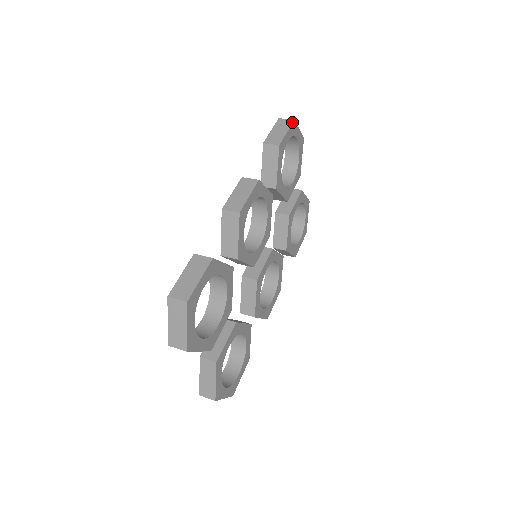
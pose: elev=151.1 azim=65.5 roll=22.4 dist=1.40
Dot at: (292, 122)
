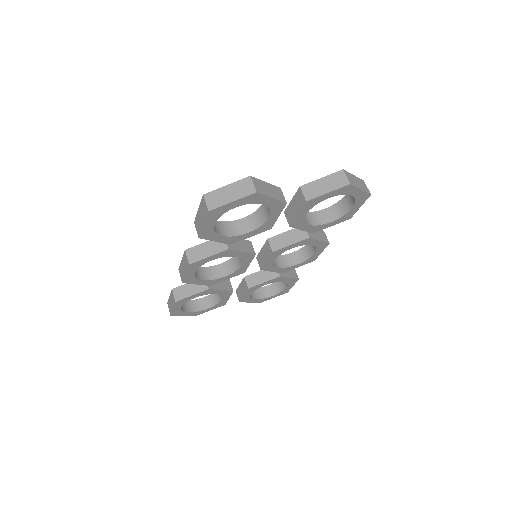
Dot at: (207, 214)
